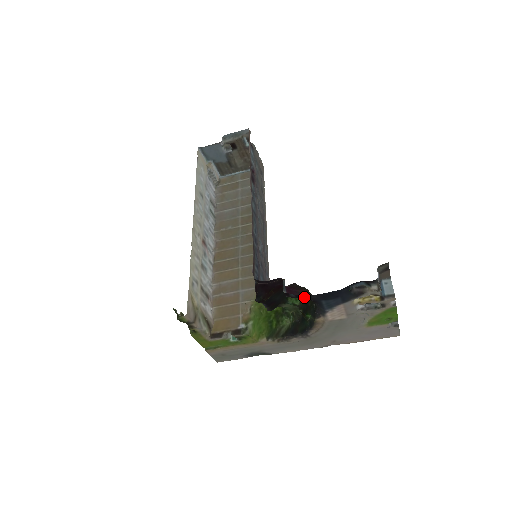
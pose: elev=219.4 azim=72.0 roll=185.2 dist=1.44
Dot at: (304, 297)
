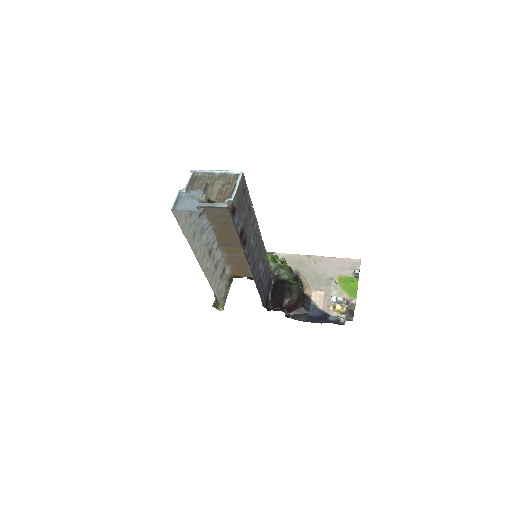
Dot at: (298, 317)
